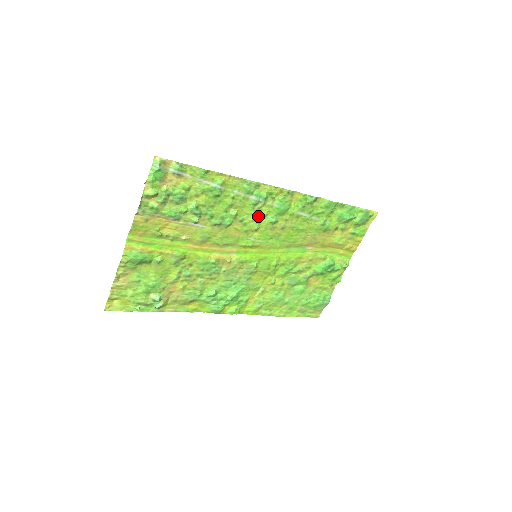
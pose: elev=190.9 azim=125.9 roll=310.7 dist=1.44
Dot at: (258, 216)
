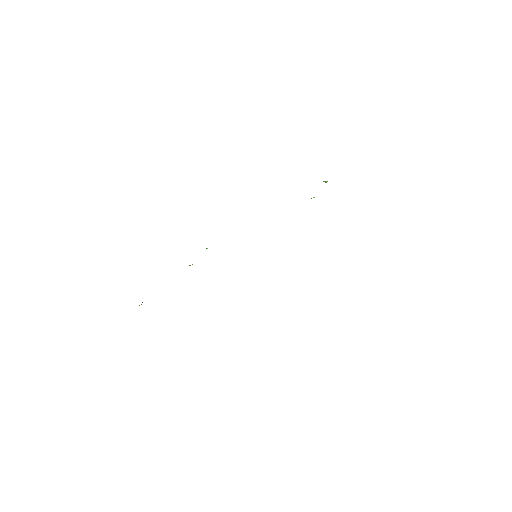
Dot at: occluded
